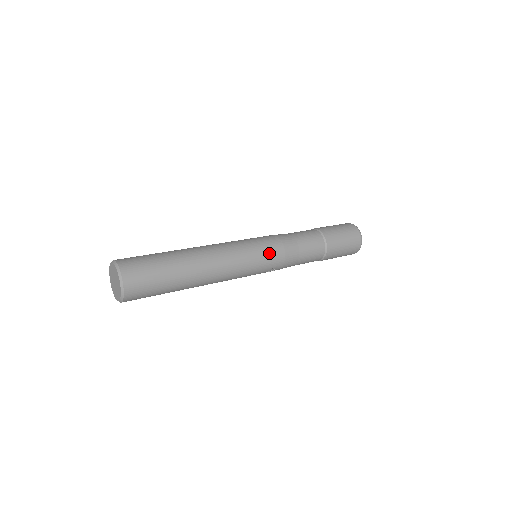
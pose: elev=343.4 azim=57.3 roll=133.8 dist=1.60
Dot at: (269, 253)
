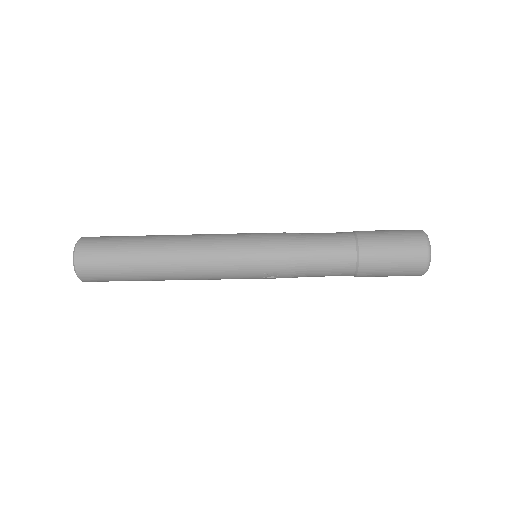
Dot at: (261, 252)
